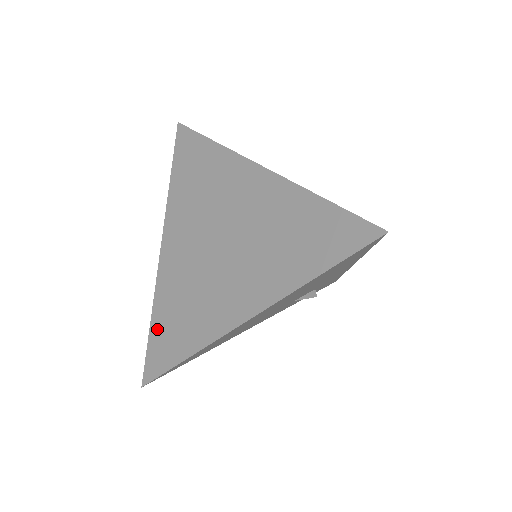
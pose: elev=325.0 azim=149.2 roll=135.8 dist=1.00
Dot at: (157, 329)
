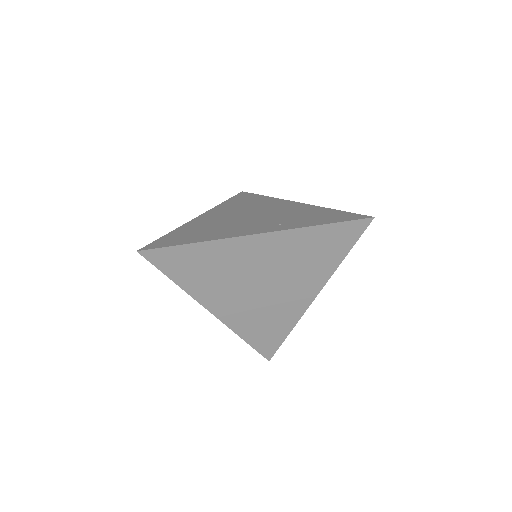
Dot at: (254, 340)
